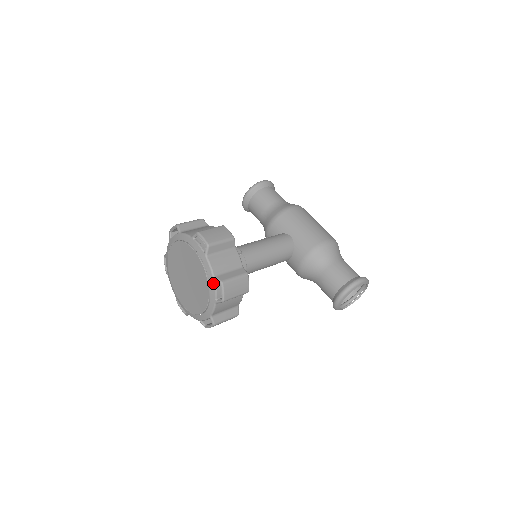
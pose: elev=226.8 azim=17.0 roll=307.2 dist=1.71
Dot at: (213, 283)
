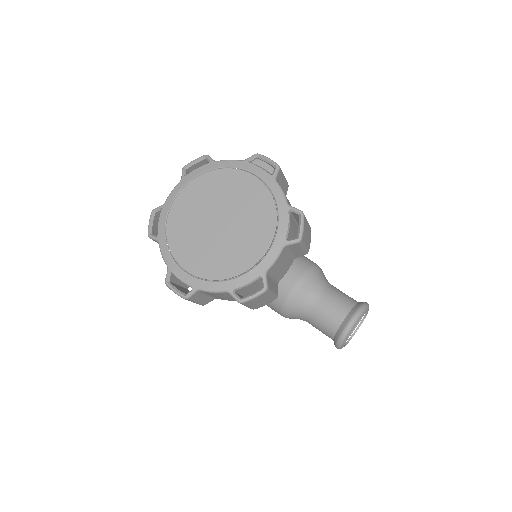
Dot at: (286, 213)
